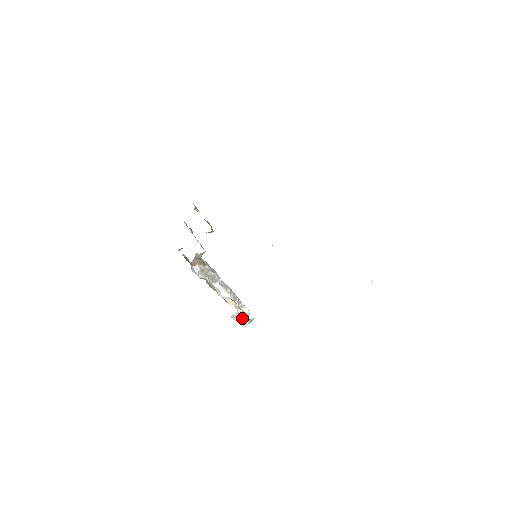
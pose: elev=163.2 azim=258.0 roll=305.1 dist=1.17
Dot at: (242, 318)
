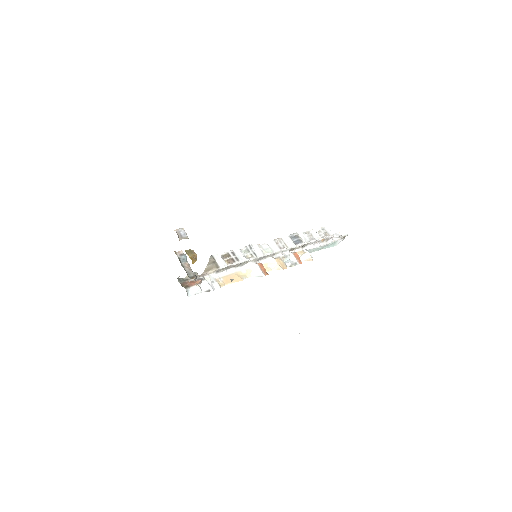
Dot at: (324, 246)
